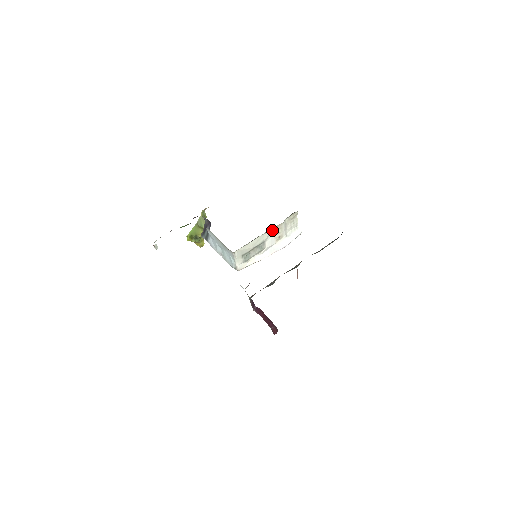
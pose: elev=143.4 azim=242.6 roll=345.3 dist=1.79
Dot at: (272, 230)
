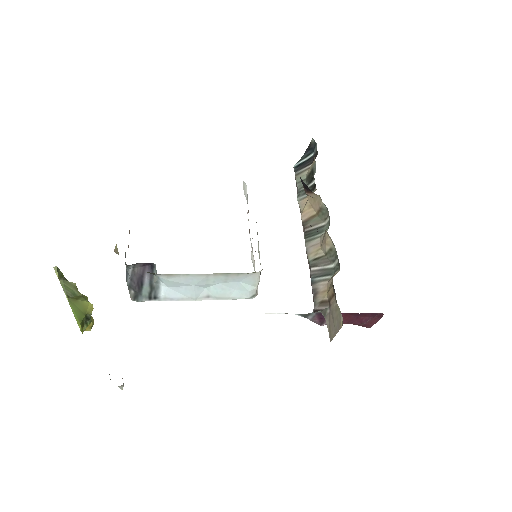
Dot at: occluded
